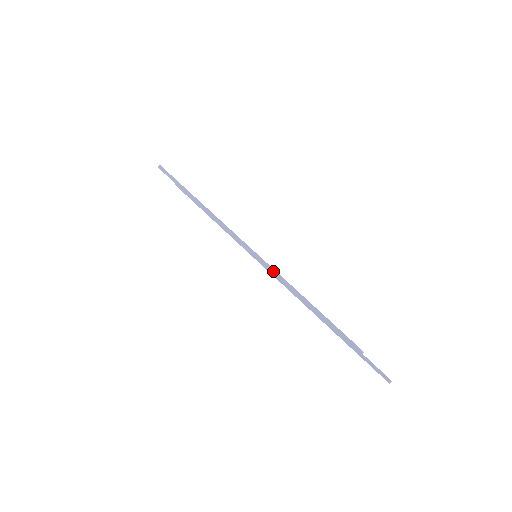
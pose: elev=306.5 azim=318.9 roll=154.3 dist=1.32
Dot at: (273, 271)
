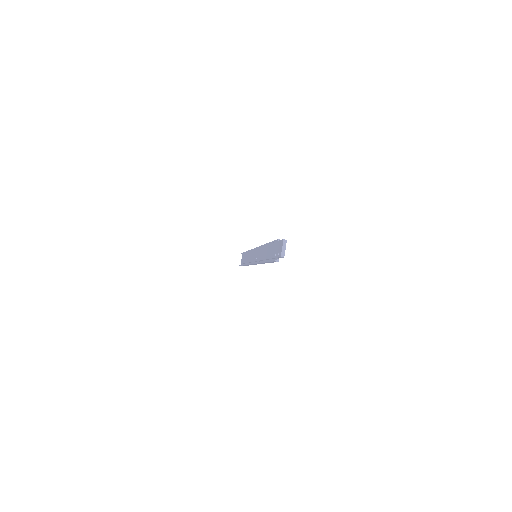
Dot at: occluded
